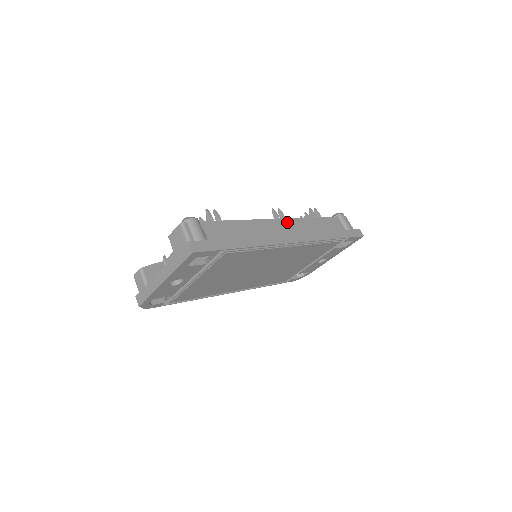
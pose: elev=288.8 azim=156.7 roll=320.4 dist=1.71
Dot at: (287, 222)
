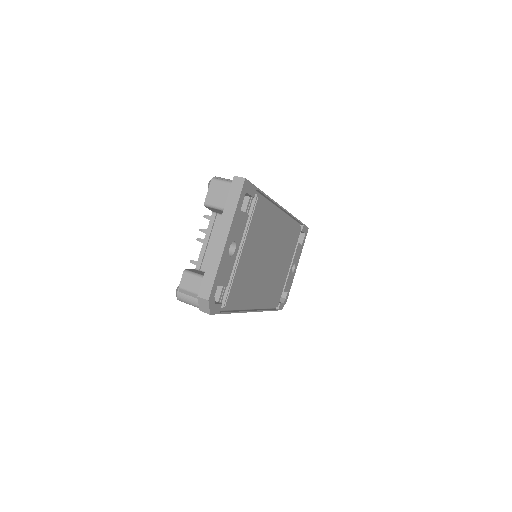
Dot at: occluded
